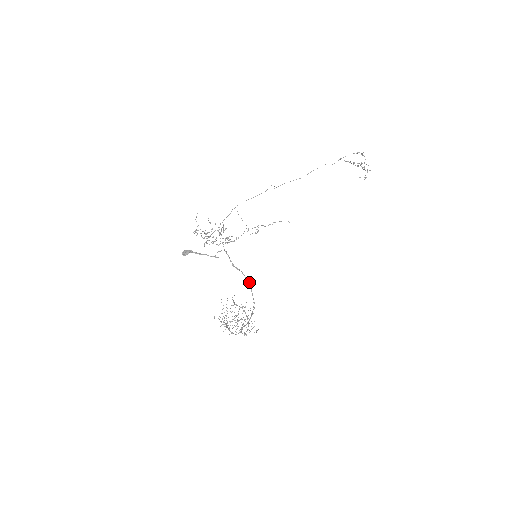
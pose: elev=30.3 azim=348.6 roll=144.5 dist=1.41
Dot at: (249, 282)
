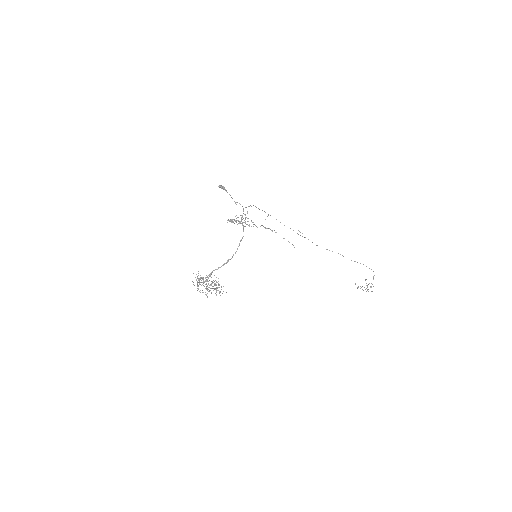
Dot at: (243, 236)
